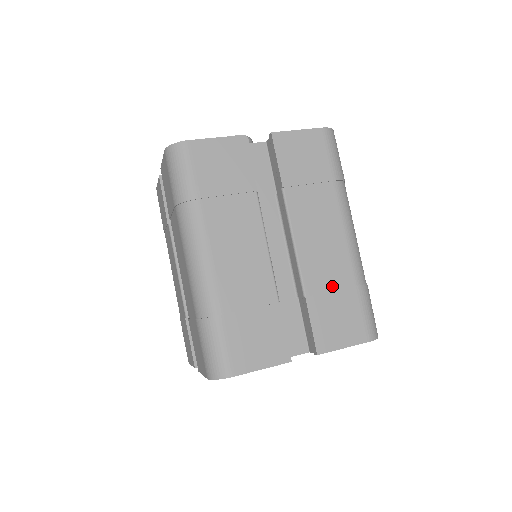
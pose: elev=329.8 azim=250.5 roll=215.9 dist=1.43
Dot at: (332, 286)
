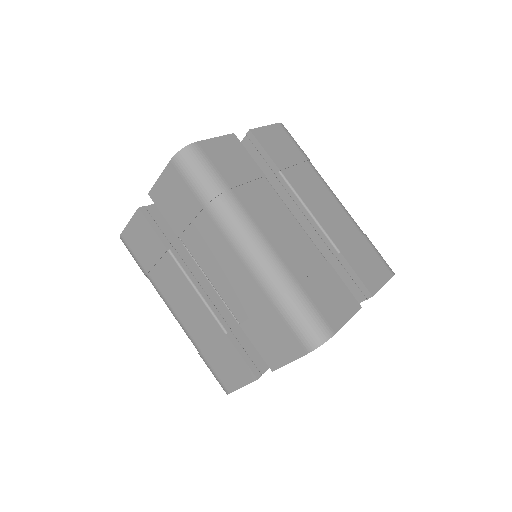
Dot at: (350, 240)
